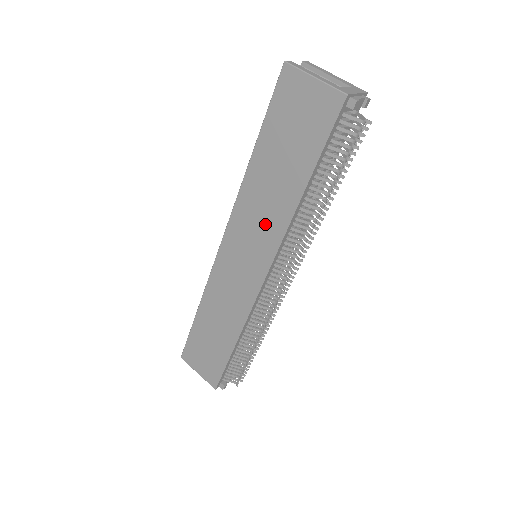
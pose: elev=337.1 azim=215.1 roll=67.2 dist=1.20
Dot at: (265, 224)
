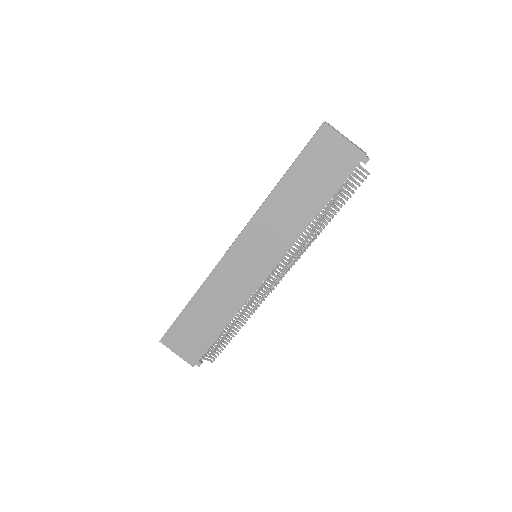
Dot at: (280, 233)
